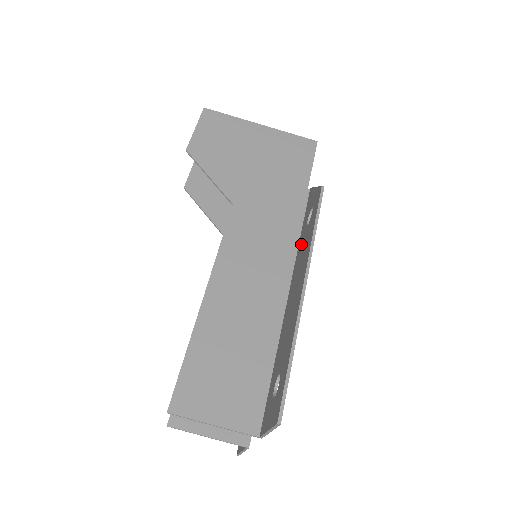
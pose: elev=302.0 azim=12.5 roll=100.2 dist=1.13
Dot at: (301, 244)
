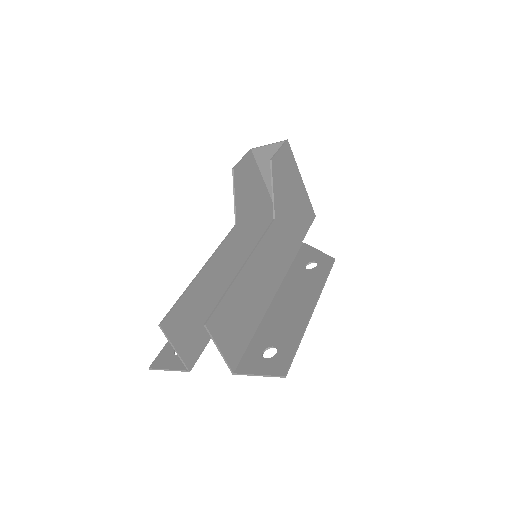
Dot at: (296, 276)
